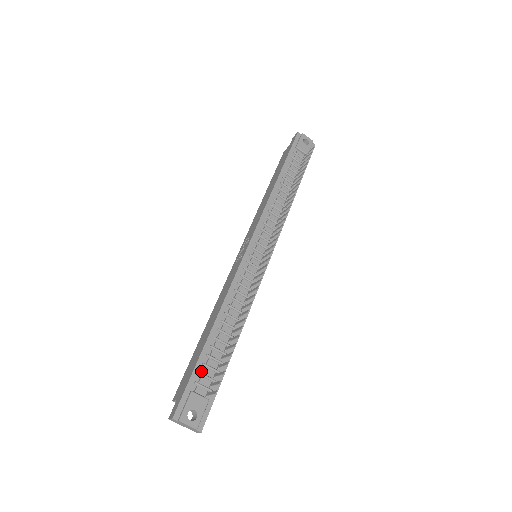
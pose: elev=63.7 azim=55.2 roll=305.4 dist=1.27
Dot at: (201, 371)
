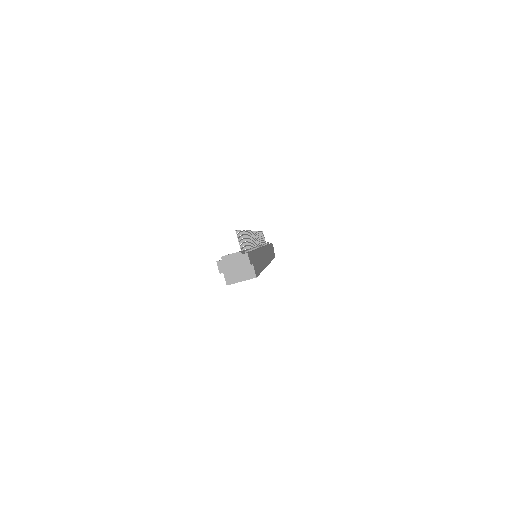
Dot at: occluded
